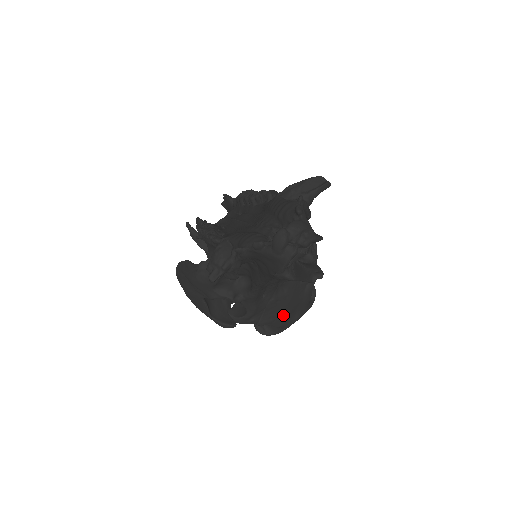
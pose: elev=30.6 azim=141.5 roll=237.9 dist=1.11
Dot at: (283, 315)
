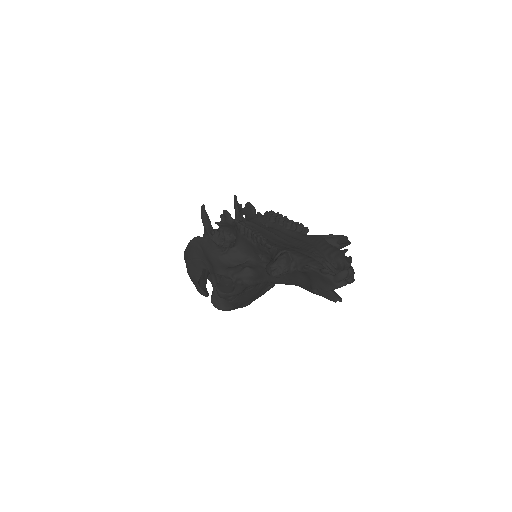
Dot at: (245, 301)
